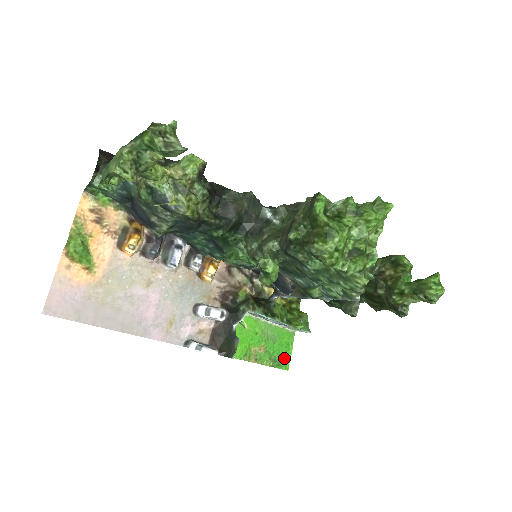
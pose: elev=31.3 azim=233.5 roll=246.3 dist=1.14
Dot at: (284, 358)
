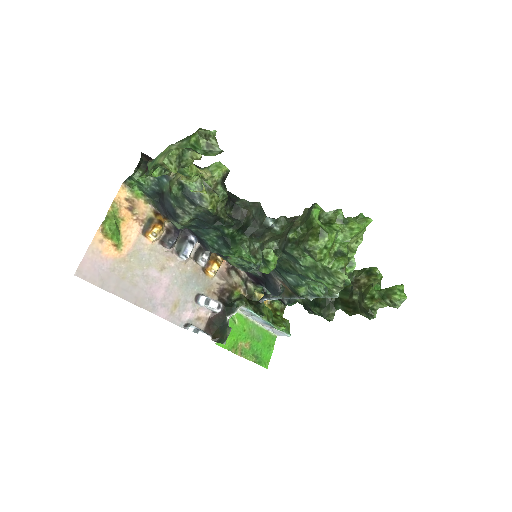
Dot at: (265, 357)
